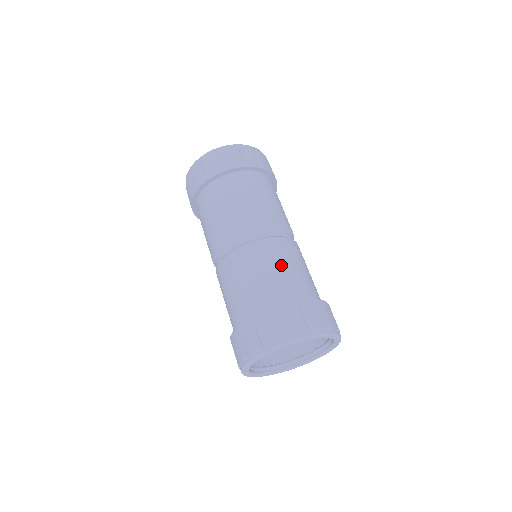
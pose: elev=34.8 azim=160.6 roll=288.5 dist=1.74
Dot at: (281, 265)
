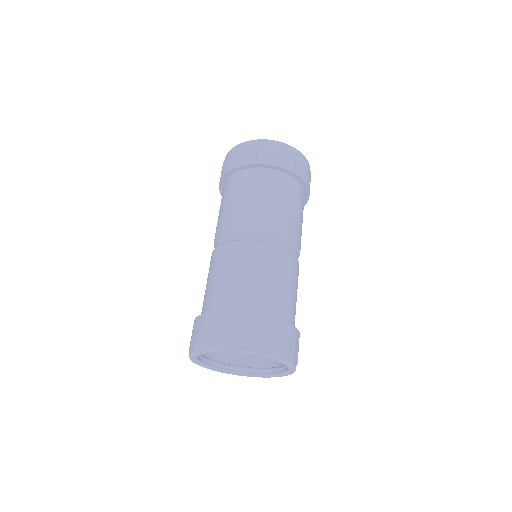
Dot at: (234, 271)
